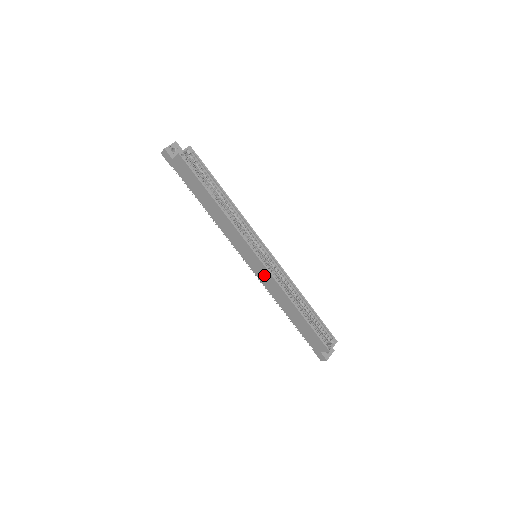
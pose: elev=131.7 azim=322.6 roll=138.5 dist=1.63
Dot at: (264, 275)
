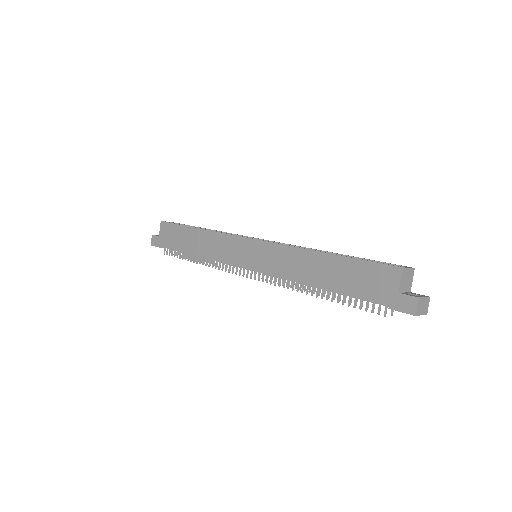
Dot at: (268, 256)
